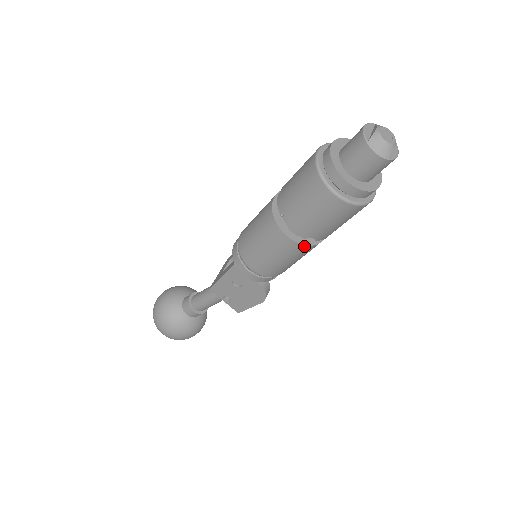
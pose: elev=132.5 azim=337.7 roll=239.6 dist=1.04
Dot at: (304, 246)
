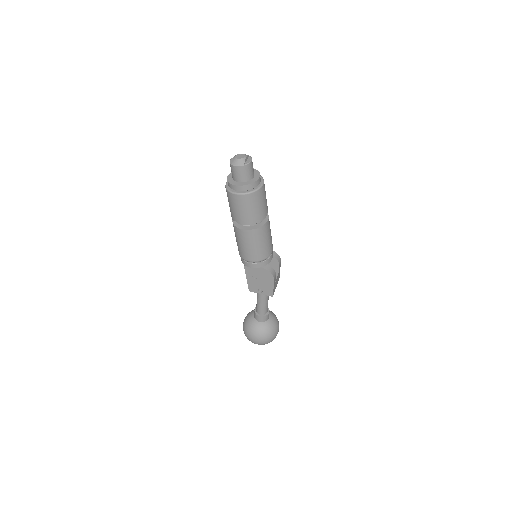
Dot at: (255, 230)
